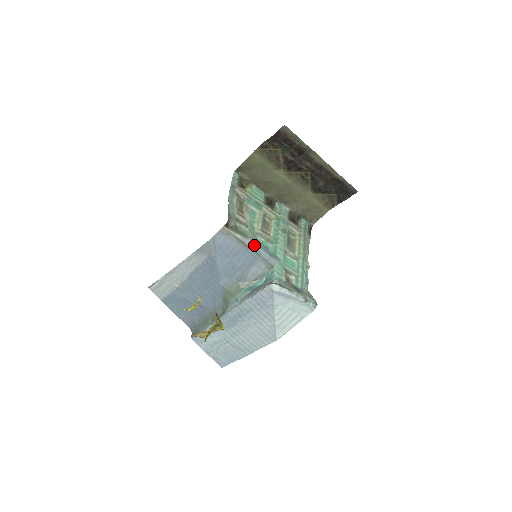
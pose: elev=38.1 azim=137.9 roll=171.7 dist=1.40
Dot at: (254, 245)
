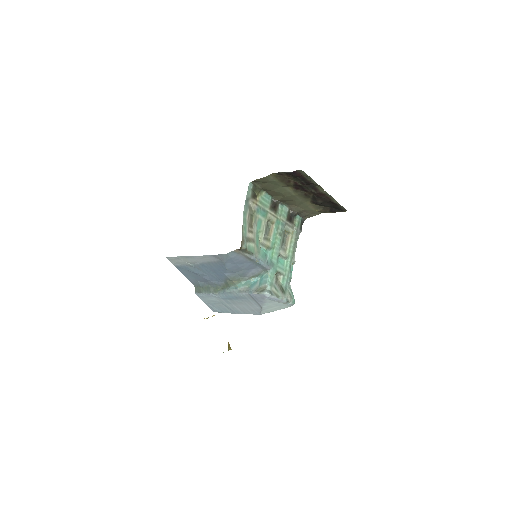
Dot at: (257, 259)
